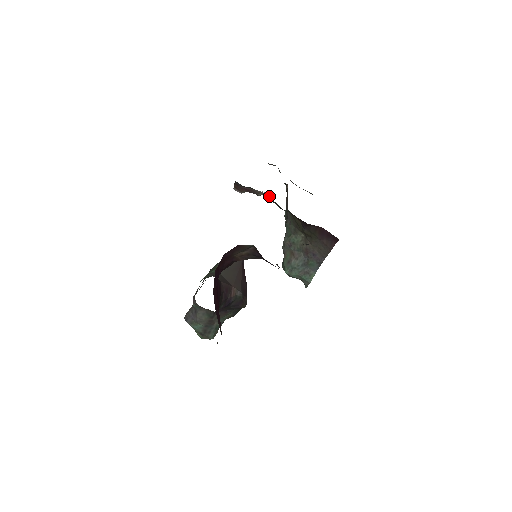
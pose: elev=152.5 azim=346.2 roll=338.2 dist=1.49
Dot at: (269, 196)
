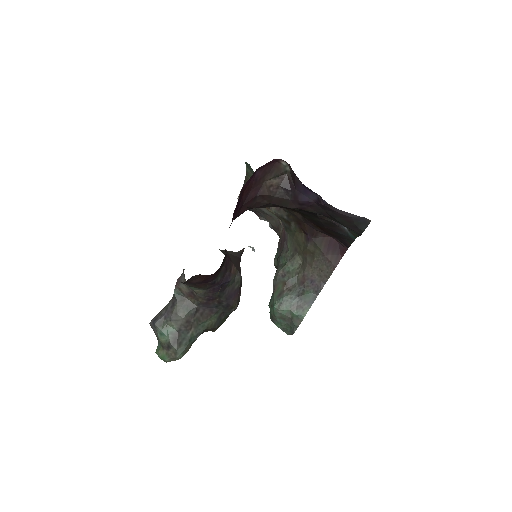
Dot at: occluded
